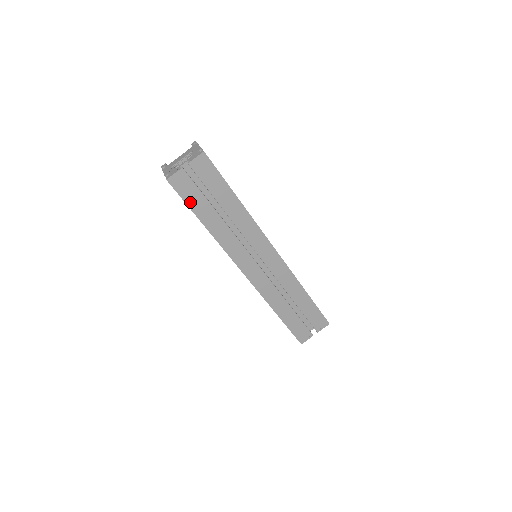
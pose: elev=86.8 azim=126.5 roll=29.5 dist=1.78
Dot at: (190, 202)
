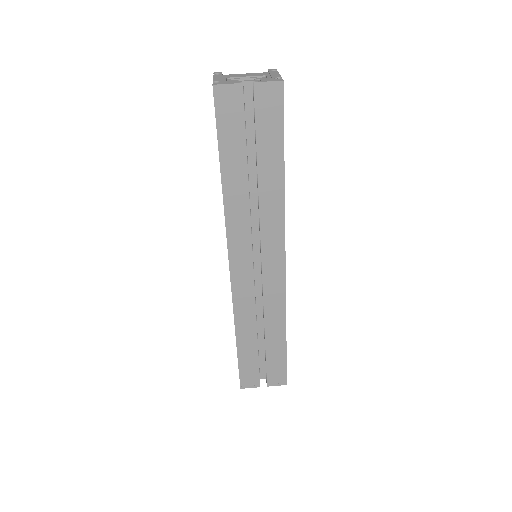
Dot at: (223, 135)
